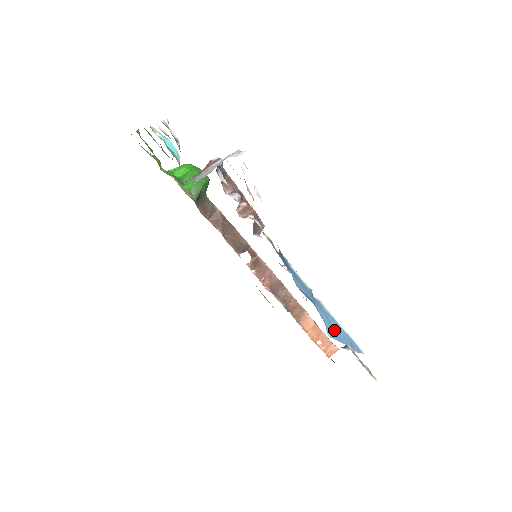
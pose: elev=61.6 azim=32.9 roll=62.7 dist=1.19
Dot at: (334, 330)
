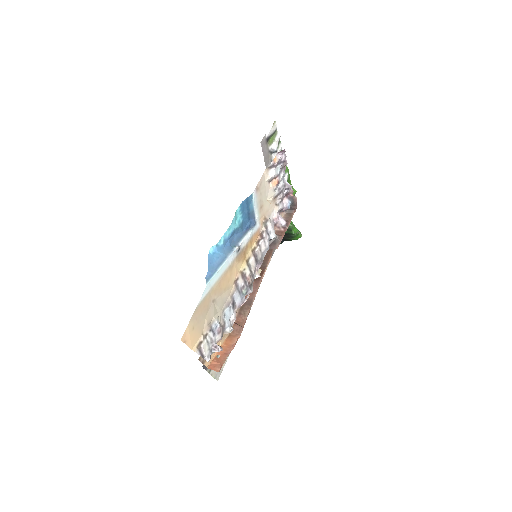
Dot at: (216, 259)
